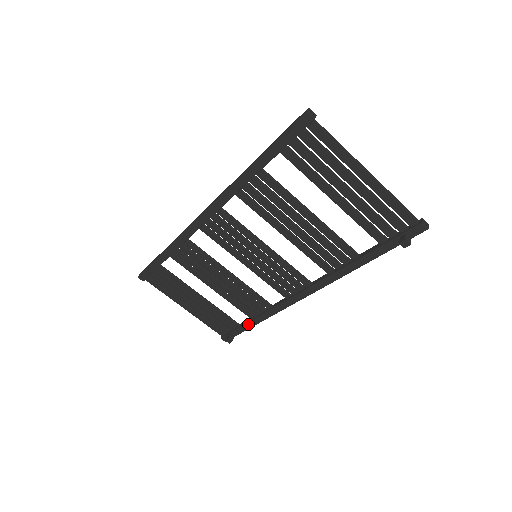
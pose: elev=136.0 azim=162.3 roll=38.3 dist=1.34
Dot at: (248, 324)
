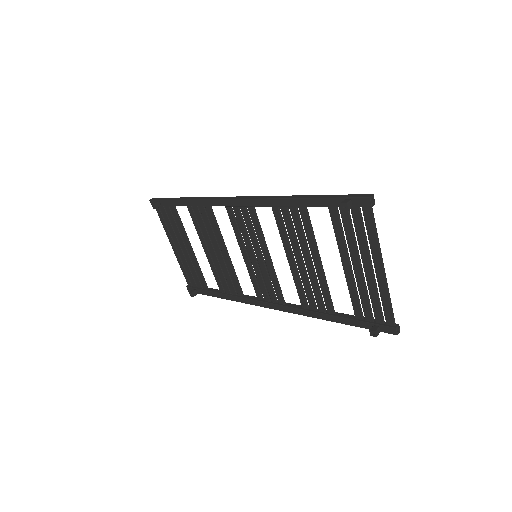
Dot at: (215, 293)
